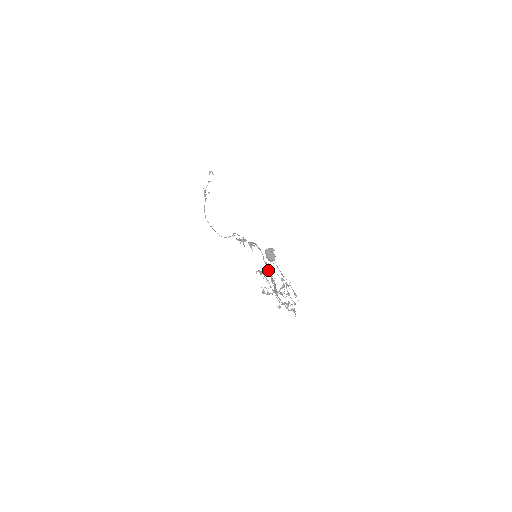
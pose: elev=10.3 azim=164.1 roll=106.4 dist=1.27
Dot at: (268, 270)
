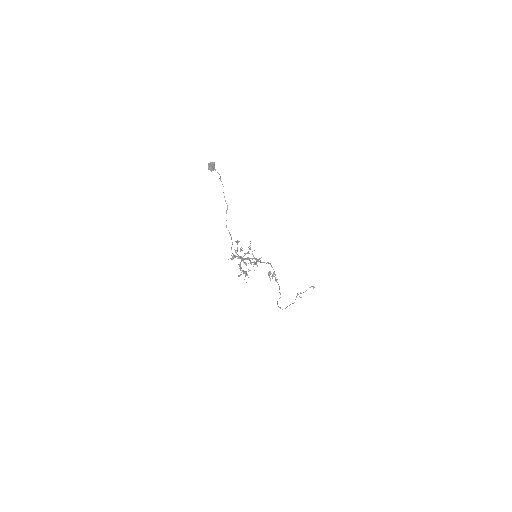
Dot at: (256, 261)
